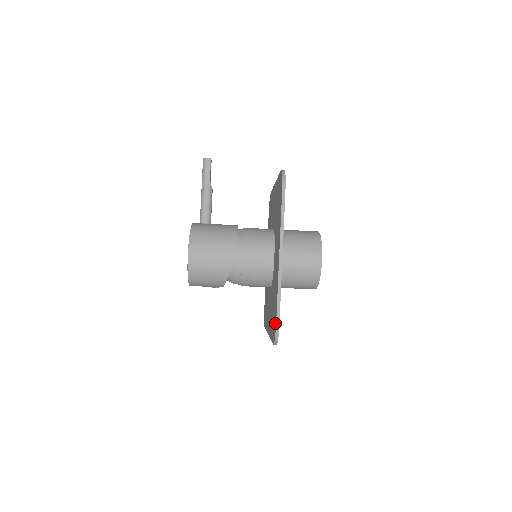
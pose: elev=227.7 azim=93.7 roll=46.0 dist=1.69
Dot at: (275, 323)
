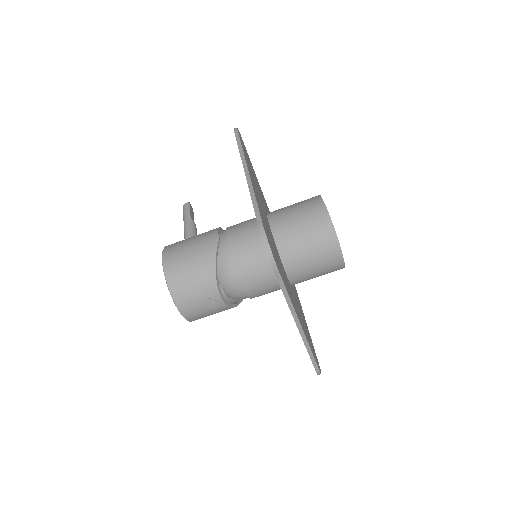
Dot at: occluded
